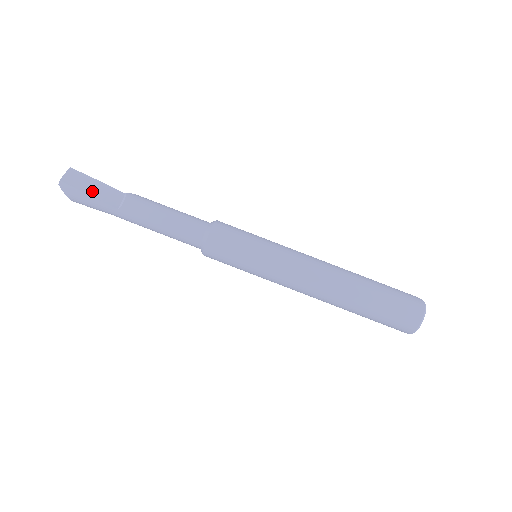
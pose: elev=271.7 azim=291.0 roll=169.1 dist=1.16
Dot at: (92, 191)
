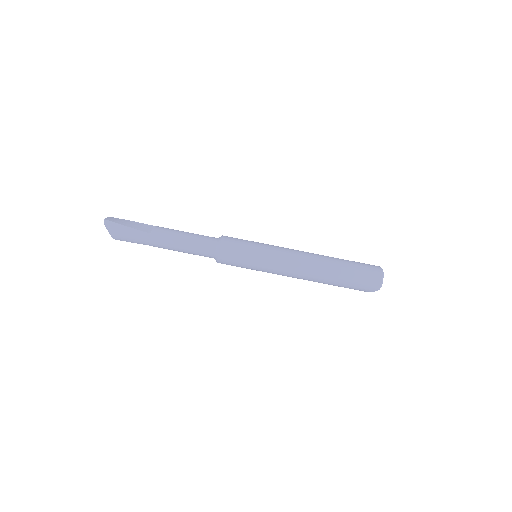
Dot at: (129, 225)
